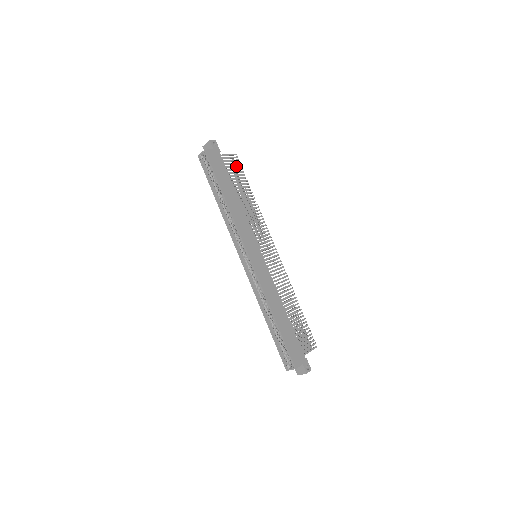
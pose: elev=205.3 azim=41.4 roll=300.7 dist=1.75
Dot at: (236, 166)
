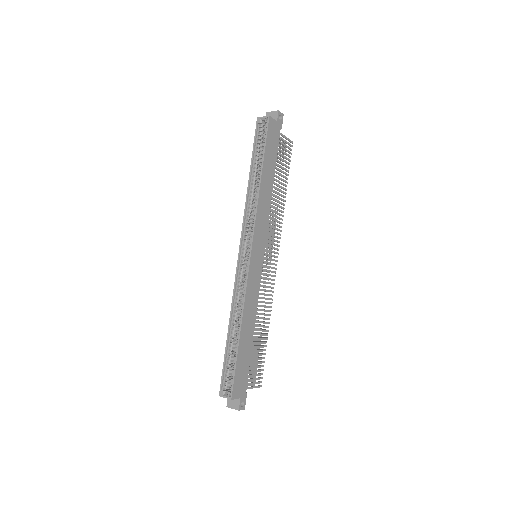
Dot at: (287, 154)
